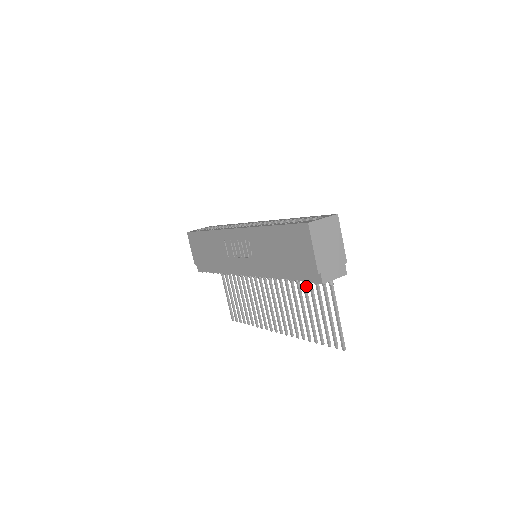
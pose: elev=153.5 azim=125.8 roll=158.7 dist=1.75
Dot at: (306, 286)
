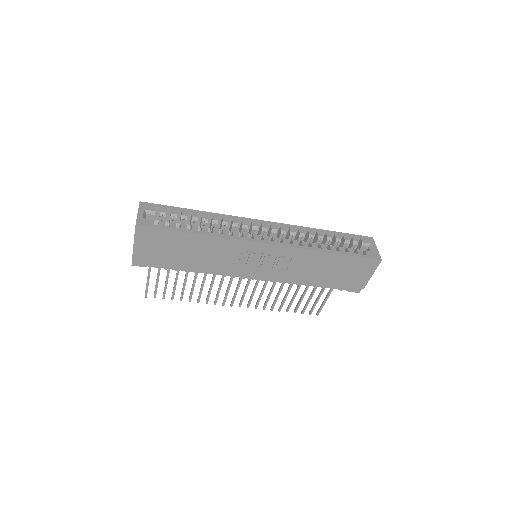
Dot at: occluded
